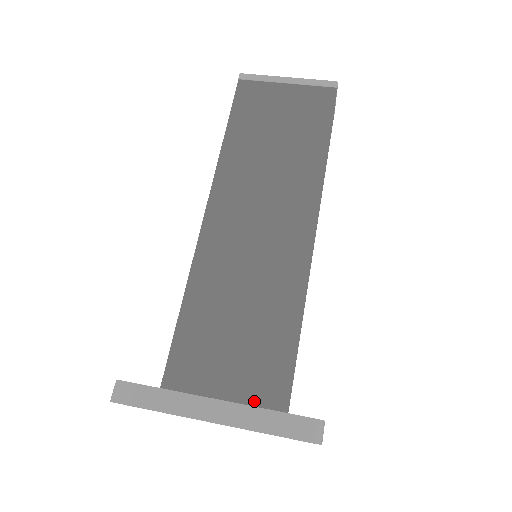
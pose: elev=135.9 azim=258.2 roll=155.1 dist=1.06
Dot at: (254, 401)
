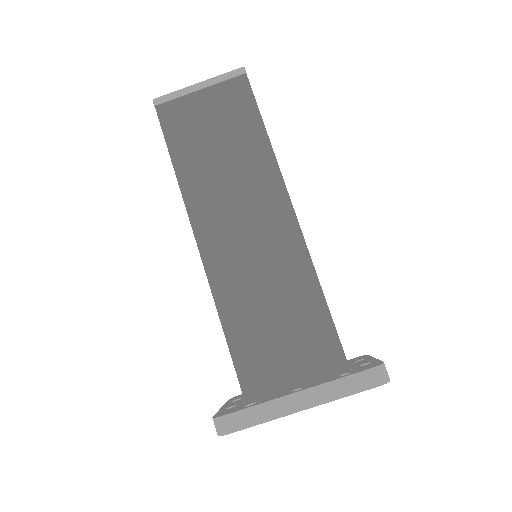
Dot at: (321, 373)
